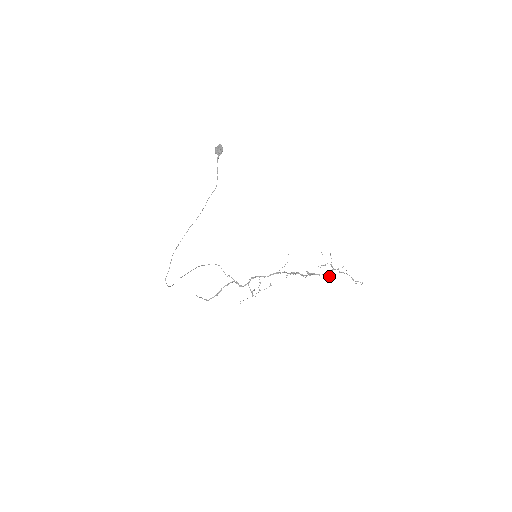
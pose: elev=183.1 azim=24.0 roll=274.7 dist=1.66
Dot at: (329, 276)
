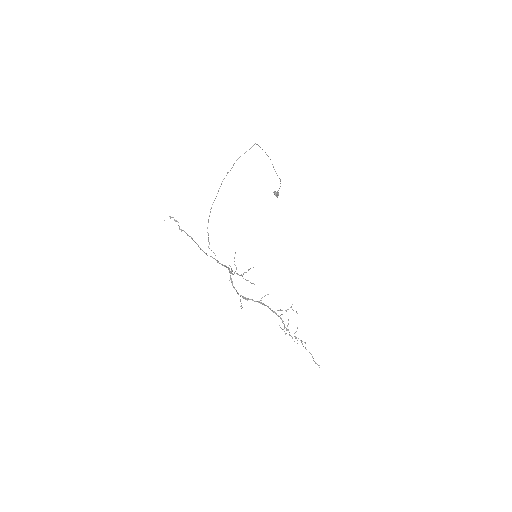
Dot at: (292, 338)
